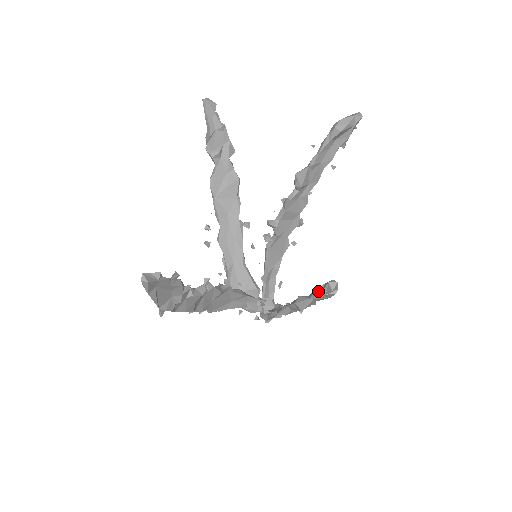
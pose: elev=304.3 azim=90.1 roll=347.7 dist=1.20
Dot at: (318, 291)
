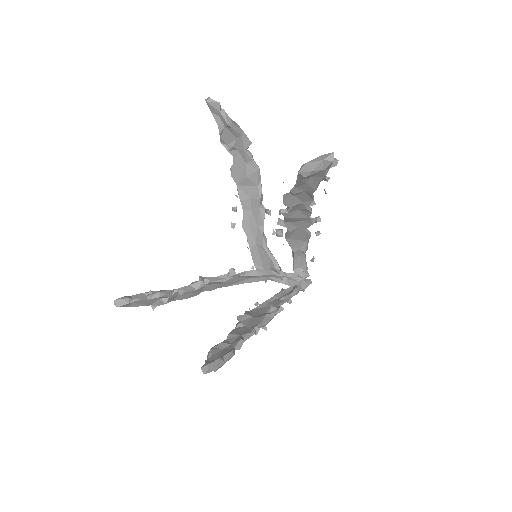
Dot at: occluded
